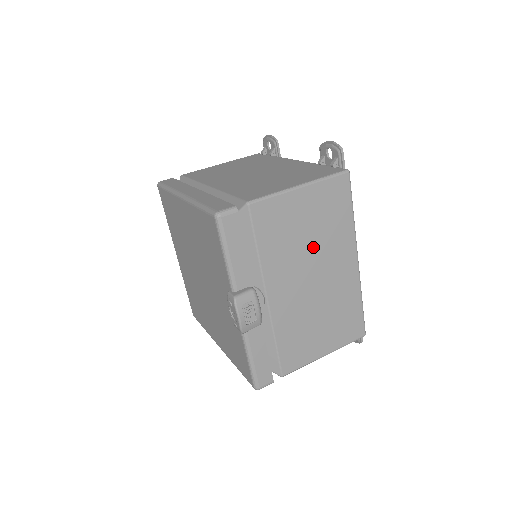
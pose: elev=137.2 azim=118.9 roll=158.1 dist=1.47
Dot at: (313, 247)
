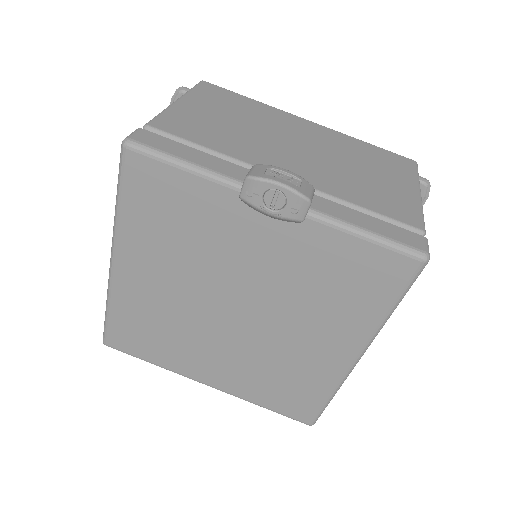
Dot at: (258, 128)
